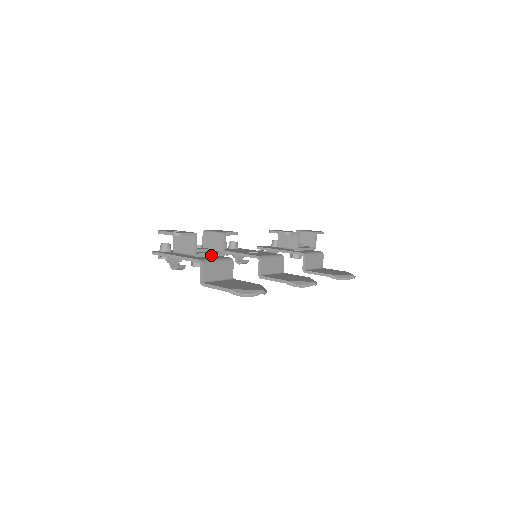
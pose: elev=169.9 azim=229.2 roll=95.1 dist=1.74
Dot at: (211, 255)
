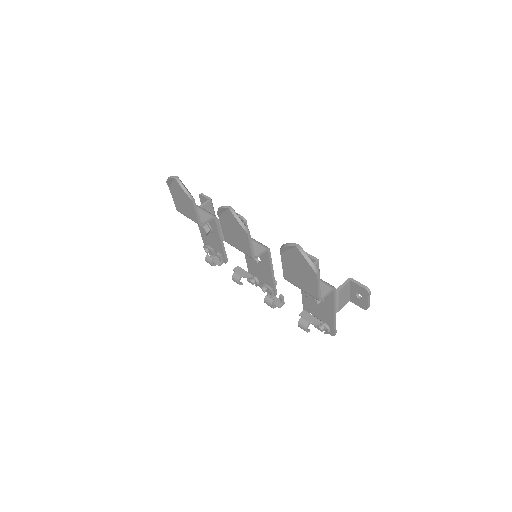
Dot at: occluded
